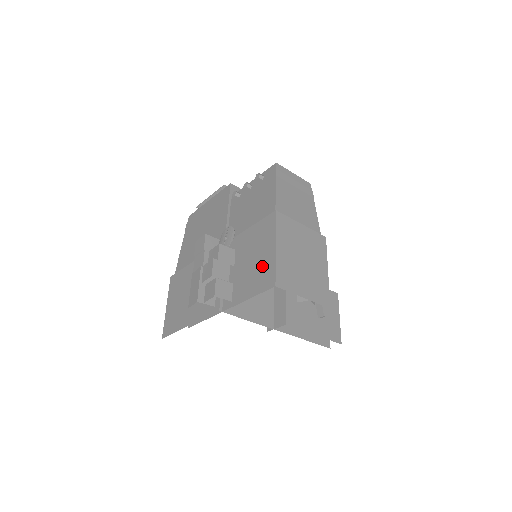
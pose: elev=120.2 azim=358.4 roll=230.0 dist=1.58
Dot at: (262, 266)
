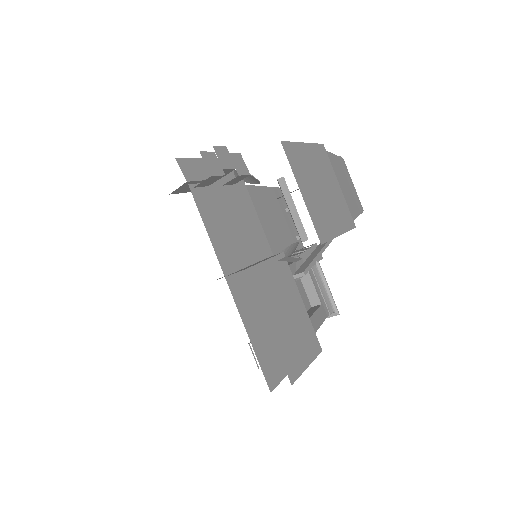
Dot at: occluded
